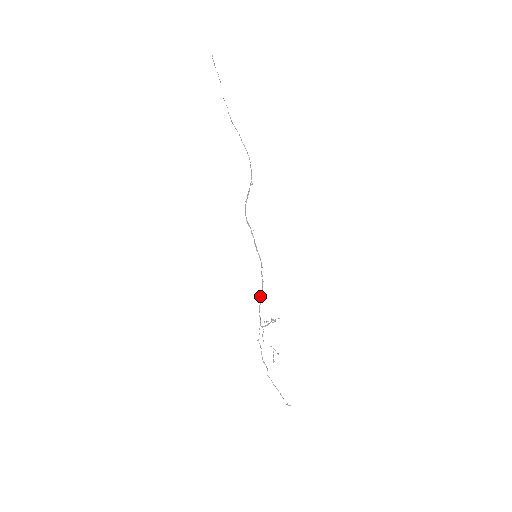
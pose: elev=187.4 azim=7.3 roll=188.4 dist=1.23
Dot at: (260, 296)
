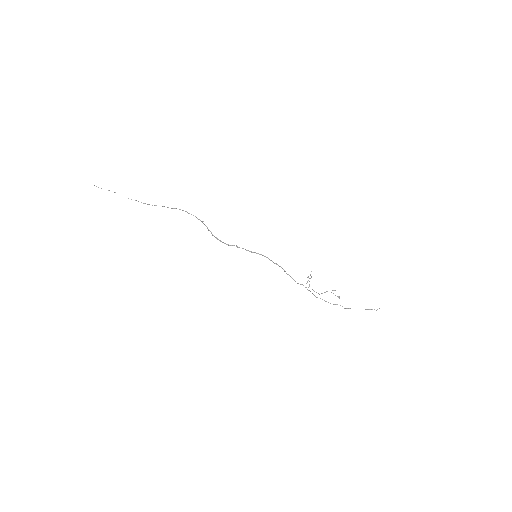
Dot at: occluded
